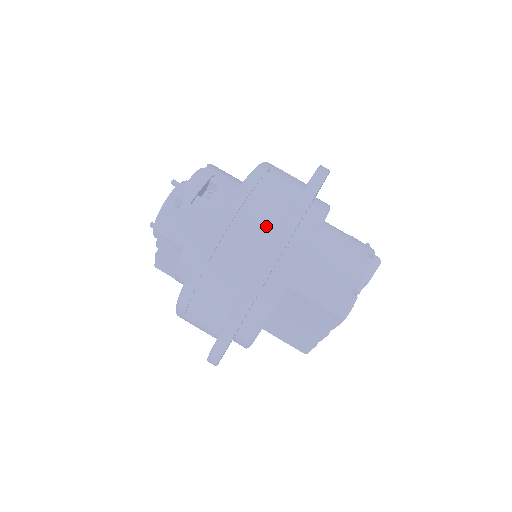
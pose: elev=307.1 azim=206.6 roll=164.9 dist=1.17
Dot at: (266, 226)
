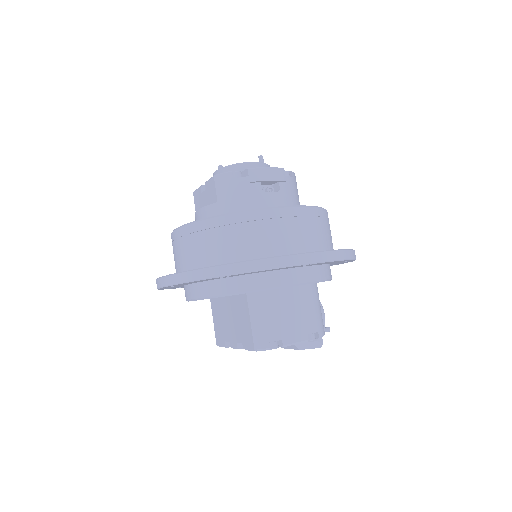
Dot at: (274, 246)
